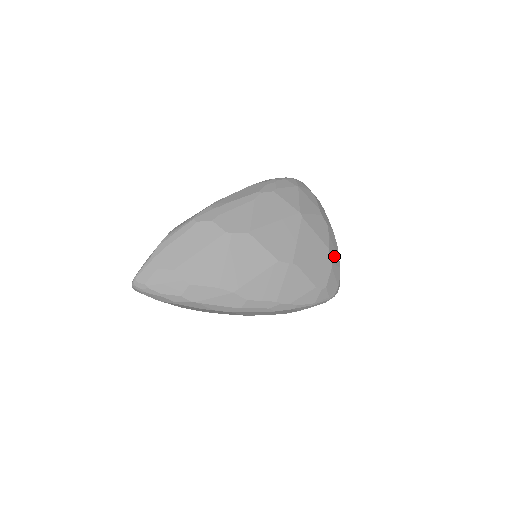
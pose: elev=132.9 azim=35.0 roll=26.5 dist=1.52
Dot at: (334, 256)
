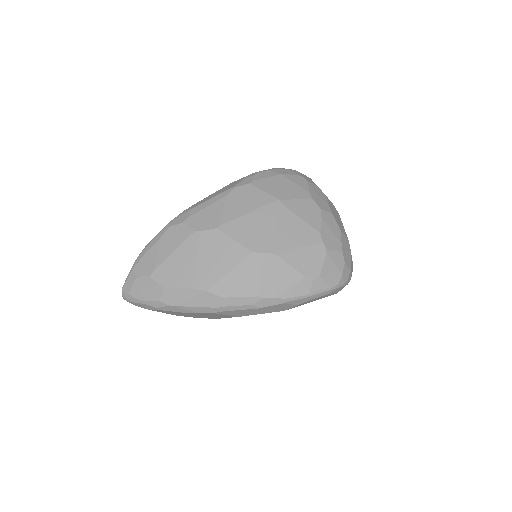
Dot at: (331, 241)
